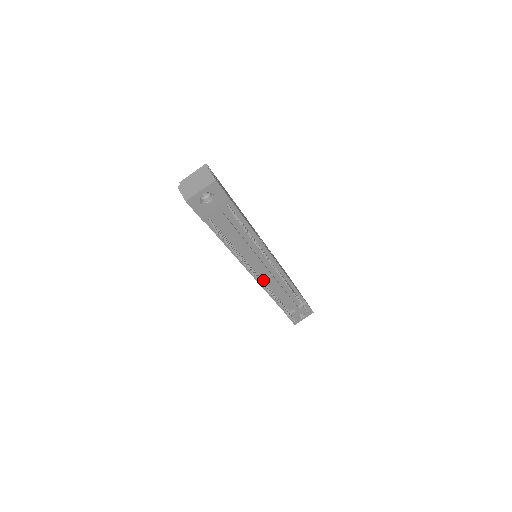
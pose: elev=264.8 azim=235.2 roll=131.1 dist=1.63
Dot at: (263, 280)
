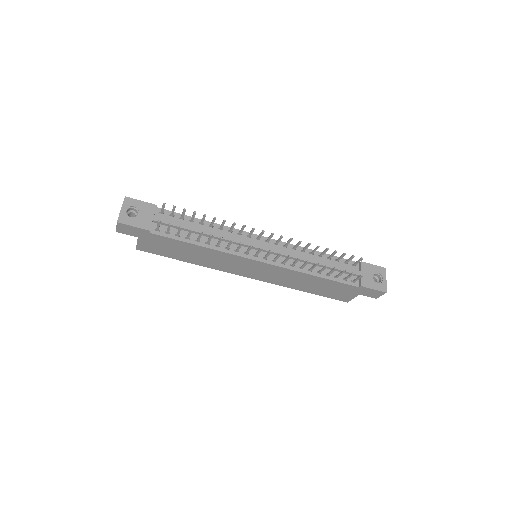
Dot at: (278, 261)
